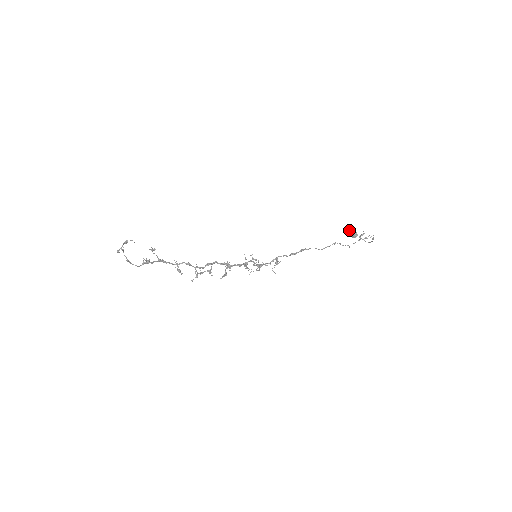
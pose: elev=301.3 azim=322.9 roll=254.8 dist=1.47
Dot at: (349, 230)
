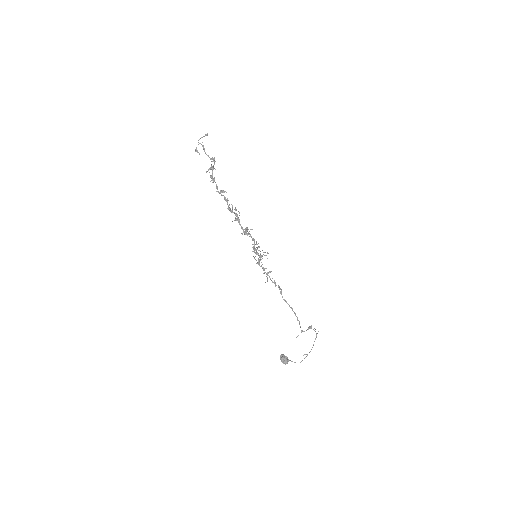
Dot at: (282, 354)
